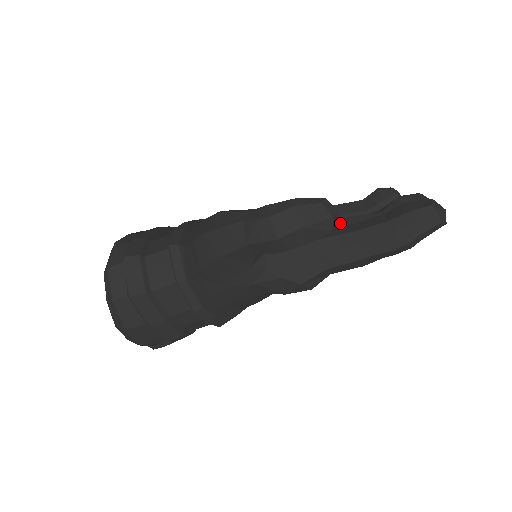
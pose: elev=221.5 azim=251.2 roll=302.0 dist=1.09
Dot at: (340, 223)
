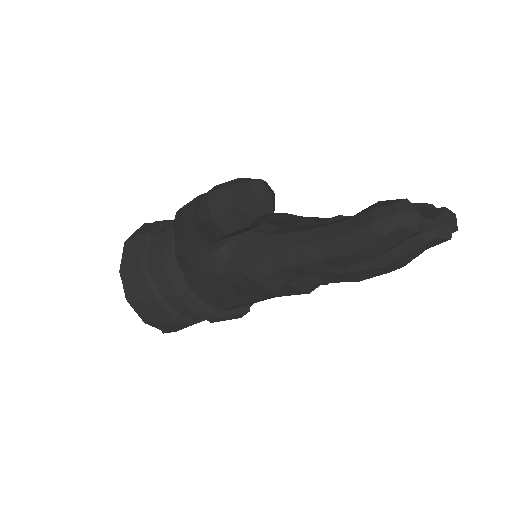
Dot at: occluded
